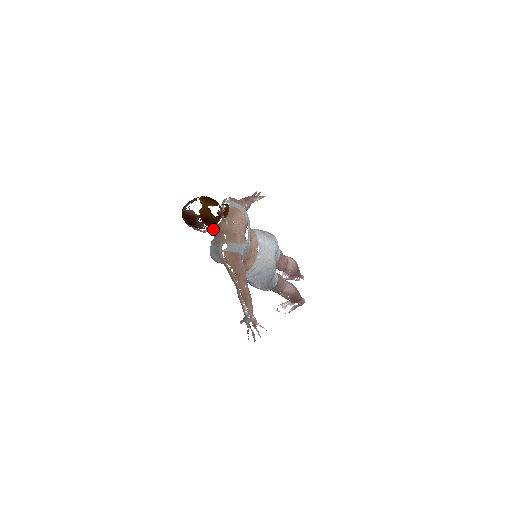
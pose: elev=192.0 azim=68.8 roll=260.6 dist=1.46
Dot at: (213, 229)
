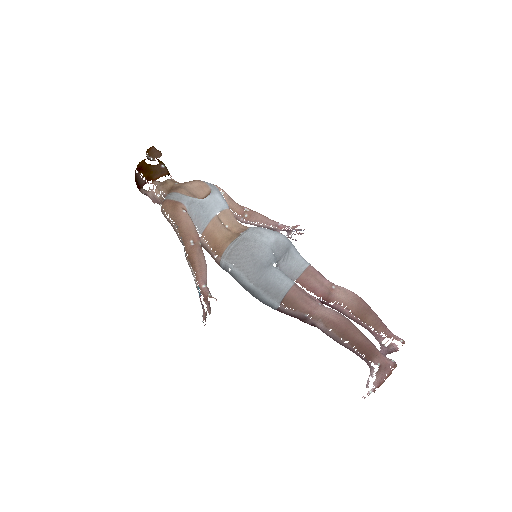
Dot at: (160, 189)
